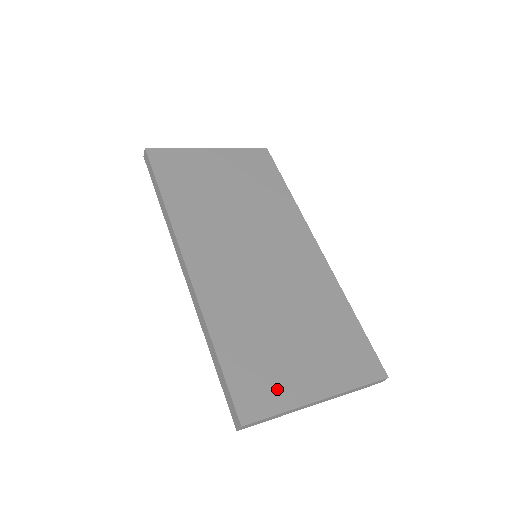
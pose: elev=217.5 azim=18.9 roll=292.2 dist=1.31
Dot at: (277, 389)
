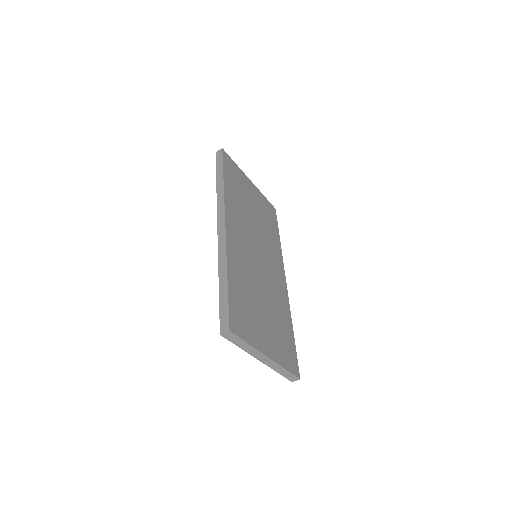
Dot at: (250, 330)
